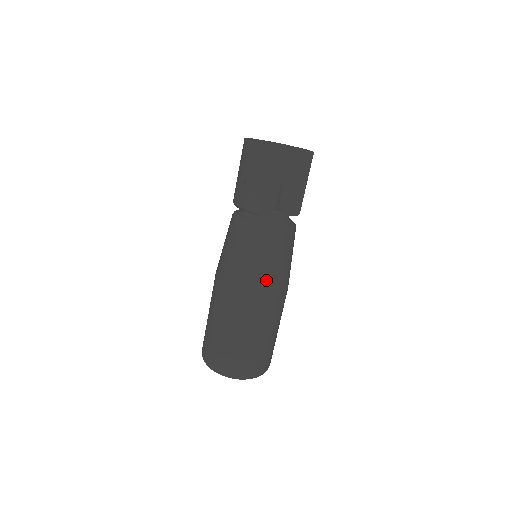
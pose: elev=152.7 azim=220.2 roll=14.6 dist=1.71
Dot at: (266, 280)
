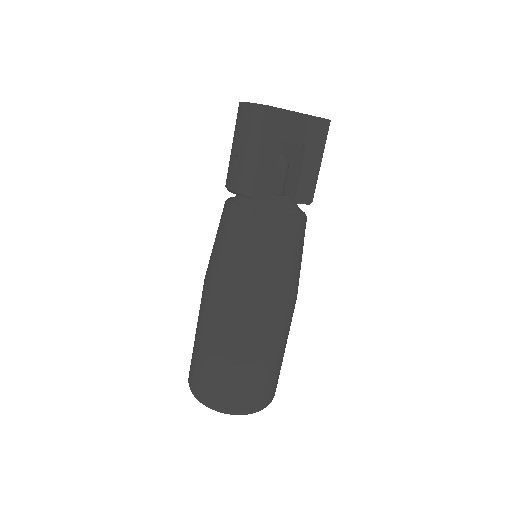
Dot at: (261, 285)
